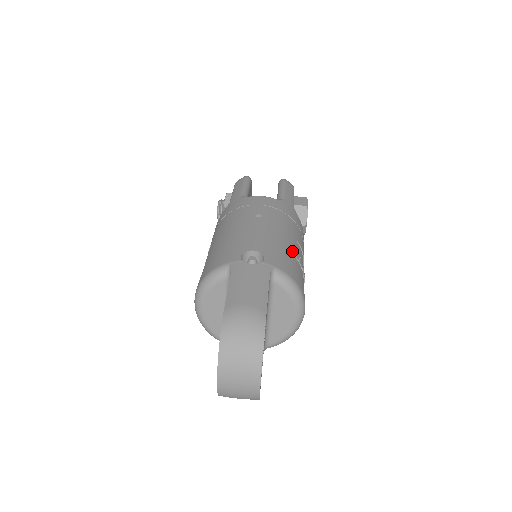
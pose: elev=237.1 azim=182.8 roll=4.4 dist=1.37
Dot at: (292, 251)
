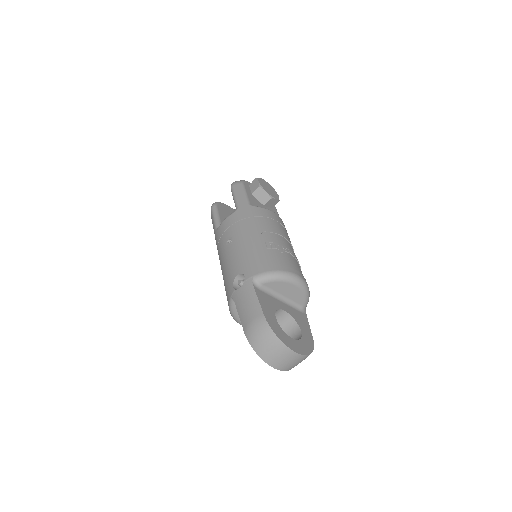
Dot at: (261, 247)
